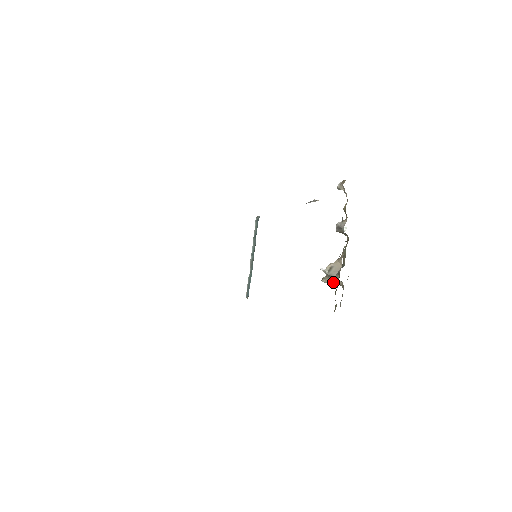
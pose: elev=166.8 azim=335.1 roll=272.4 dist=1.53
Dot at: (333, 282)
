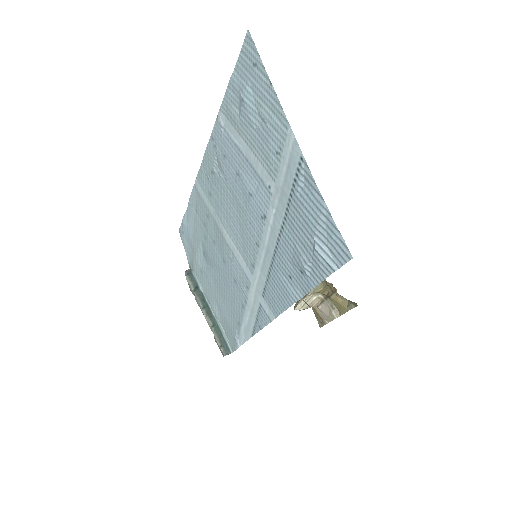
Dot at: (308, 304)
